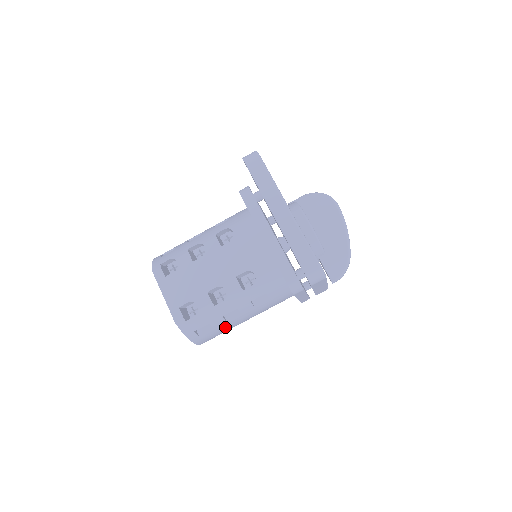
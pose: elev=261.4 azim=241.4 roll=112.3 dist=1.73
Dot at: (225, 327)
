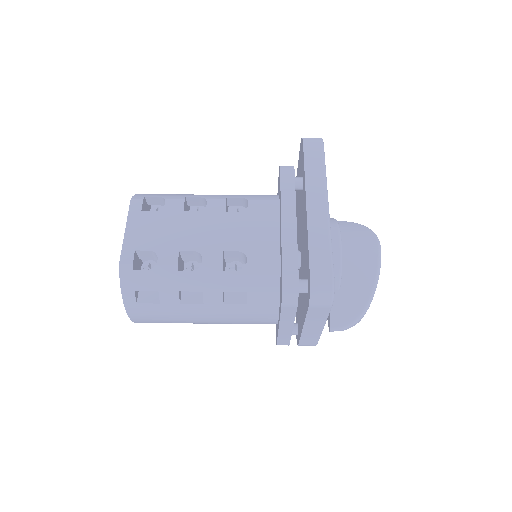
Dot at: (174, 310)
